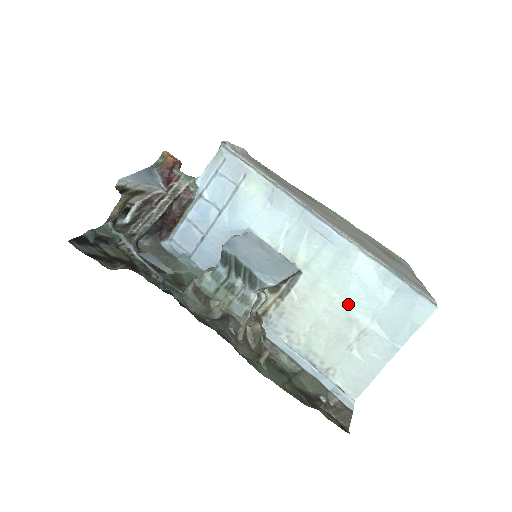
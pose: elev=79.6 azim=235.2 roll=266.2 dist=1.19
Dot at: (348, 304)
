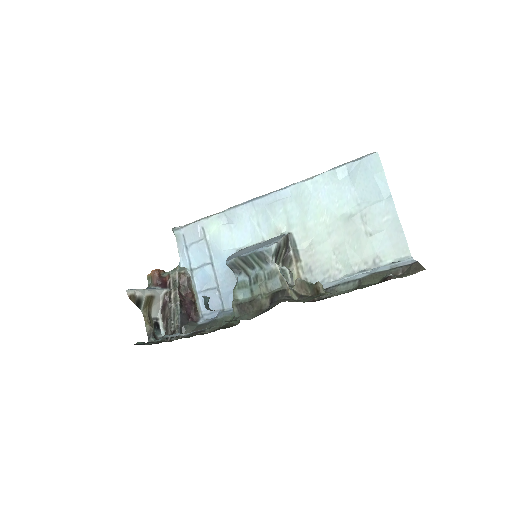
Dot at: (335, 214)
